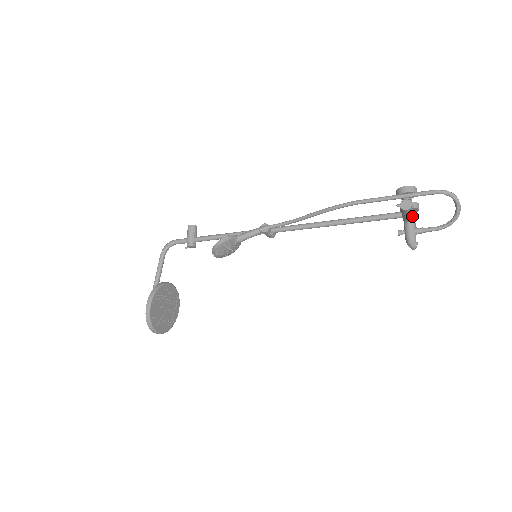
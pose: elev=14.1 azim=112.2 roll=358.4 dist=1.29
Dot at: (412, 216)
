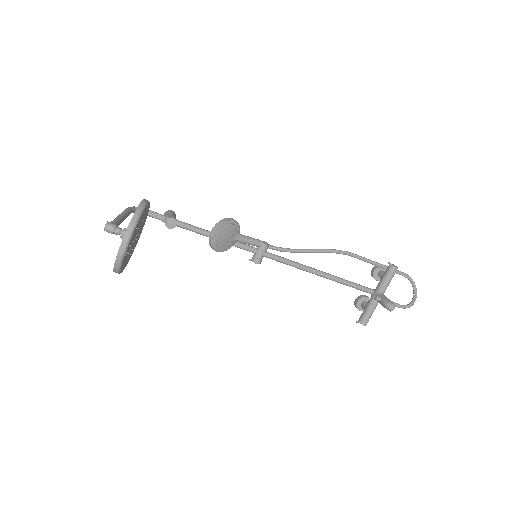
Dot at: (387, 286)
